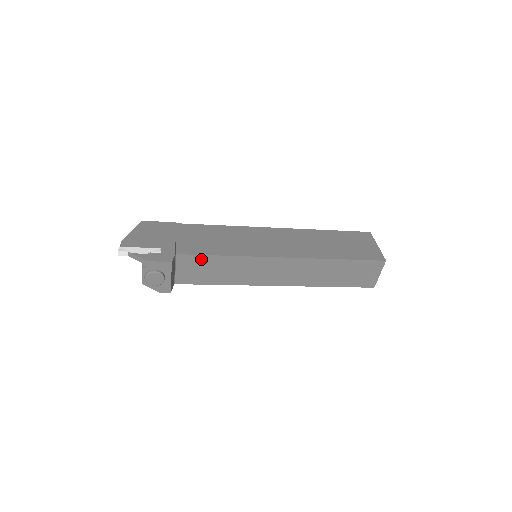
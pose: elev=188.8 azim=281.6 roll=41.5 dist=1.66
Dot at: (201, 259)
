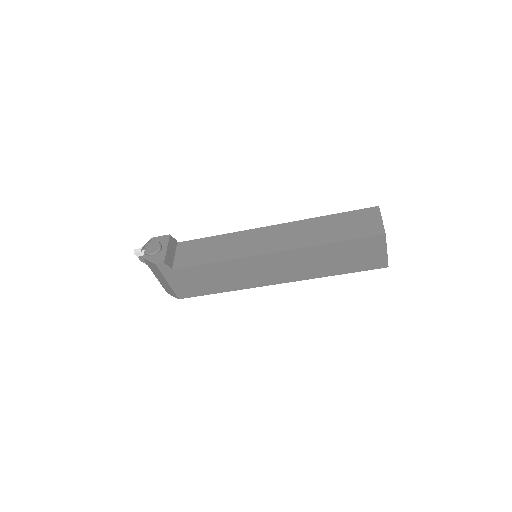
Dot at: (198, 243)
